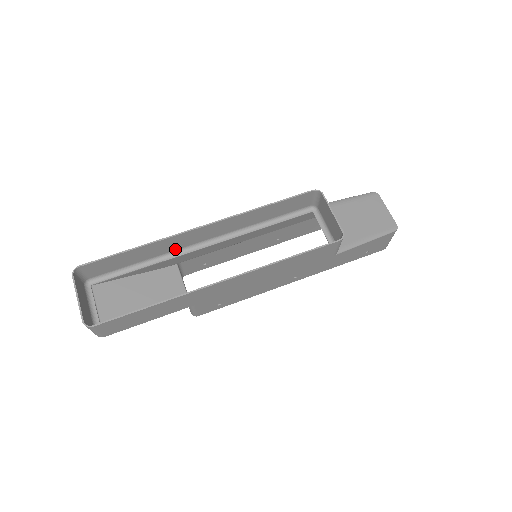
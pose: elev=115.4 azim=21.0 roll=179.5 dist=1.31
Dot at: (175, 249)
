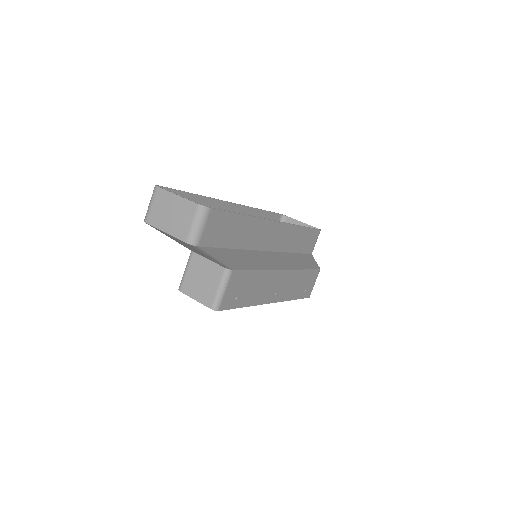
Dot at: occluded
